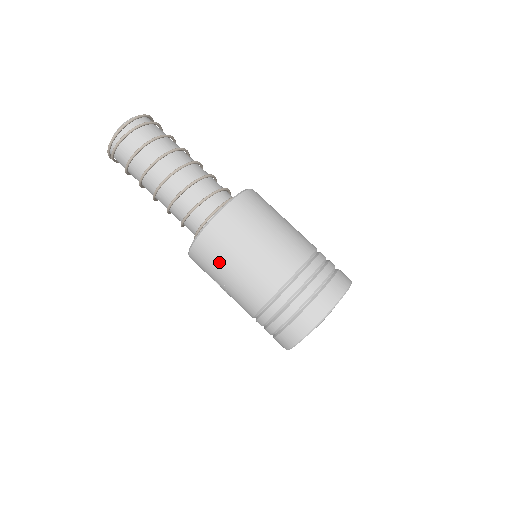
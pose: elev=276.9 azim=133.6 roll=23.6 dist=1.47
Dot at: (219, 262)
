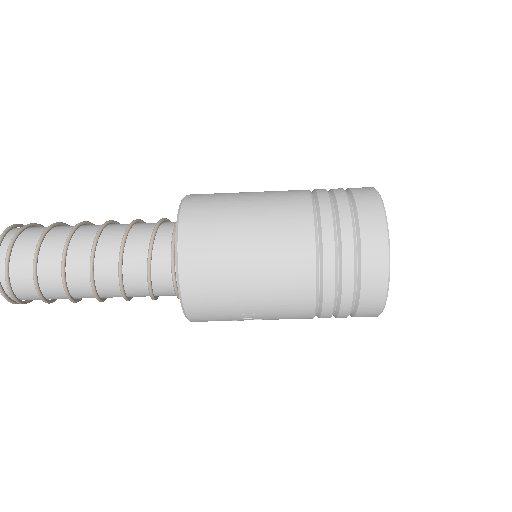
Dot at: (227, 297)
